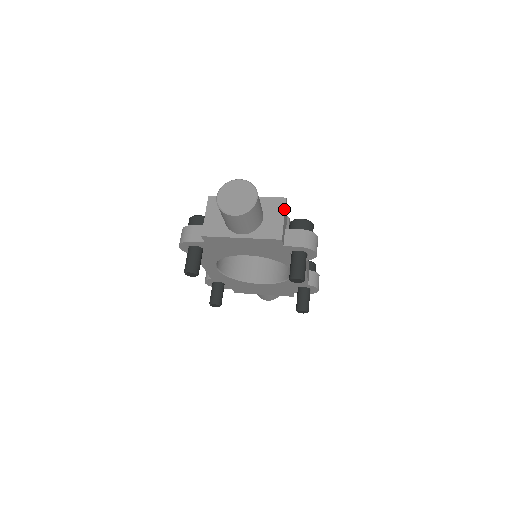
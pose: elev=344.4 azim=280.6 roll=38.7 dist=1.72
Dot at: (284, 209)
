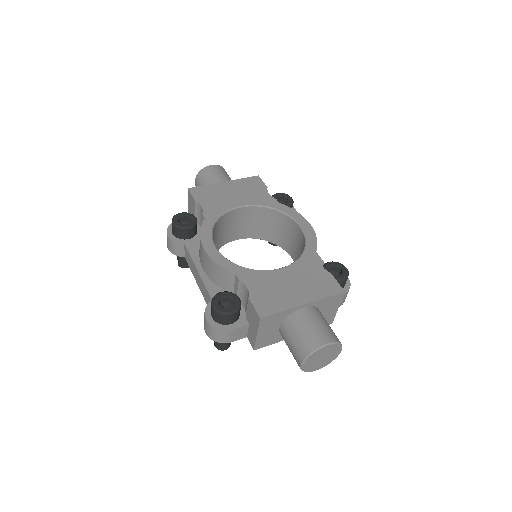
Dot at: (340, 302)
